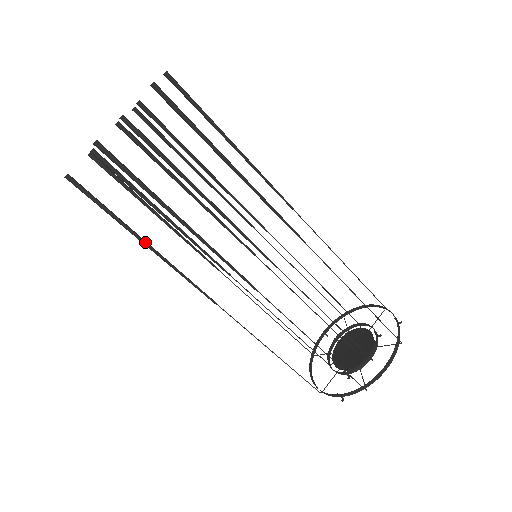
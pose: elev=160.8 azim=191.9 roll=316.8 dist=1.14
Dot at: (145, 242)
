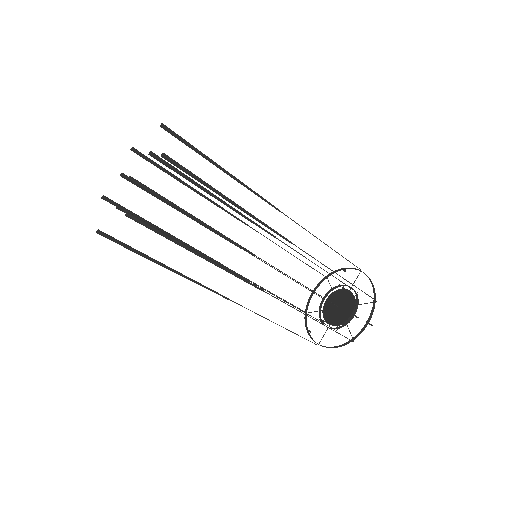
Dot at: (202, 255)
